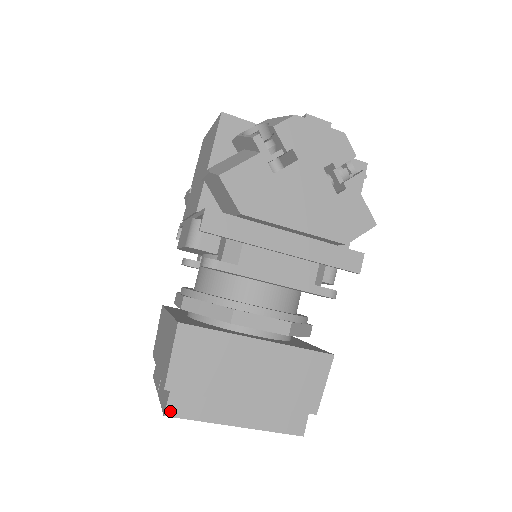
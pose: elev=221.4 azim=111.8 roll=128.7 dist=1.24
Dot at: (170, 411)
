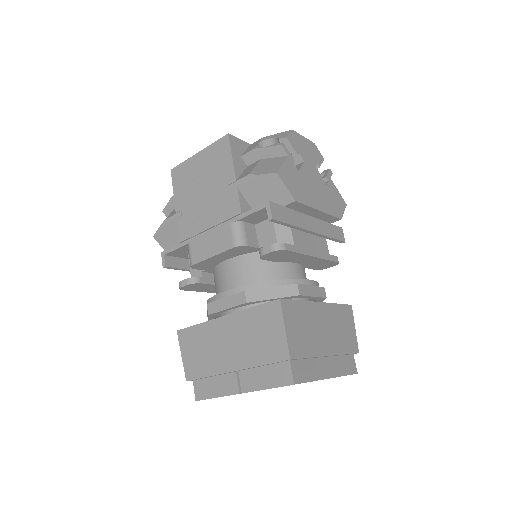
Dot at: (296, 379)
